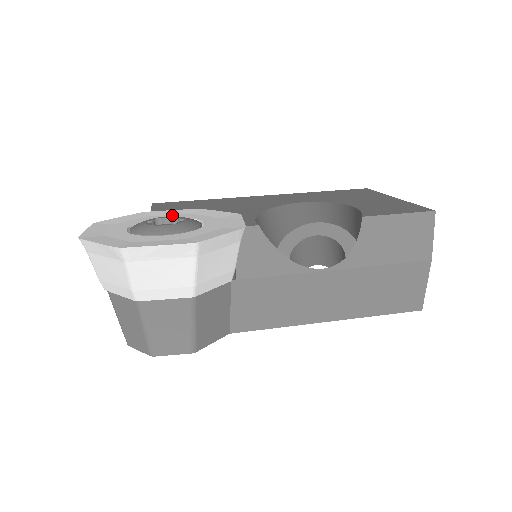
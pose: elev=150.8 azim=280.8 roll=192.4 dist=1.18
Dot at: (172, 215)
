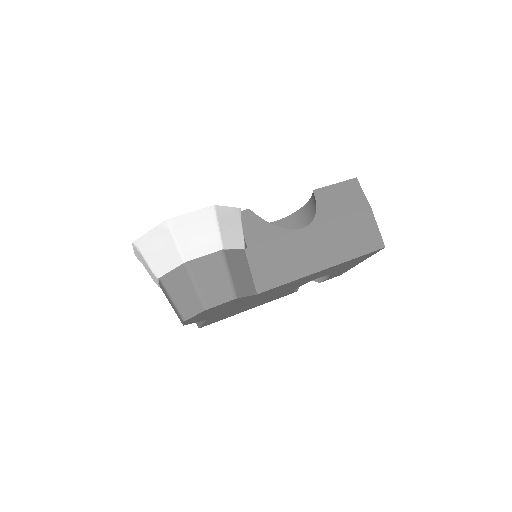
Dot at: occluded
